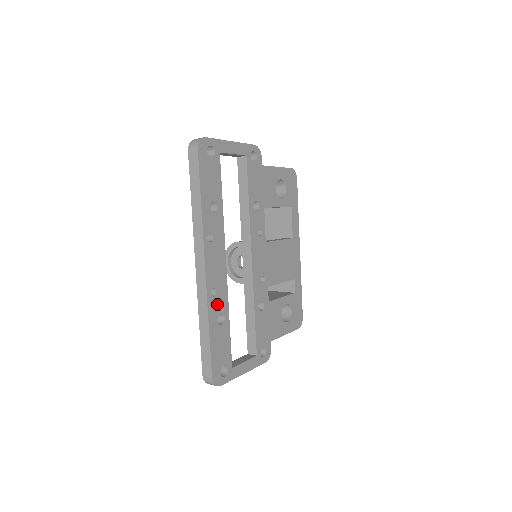
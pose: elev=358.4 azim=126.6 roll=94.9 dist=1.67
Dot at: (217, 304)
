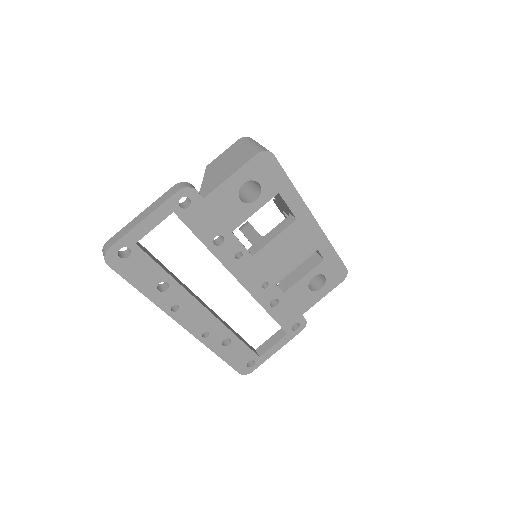
Dot at: (215, 337)
